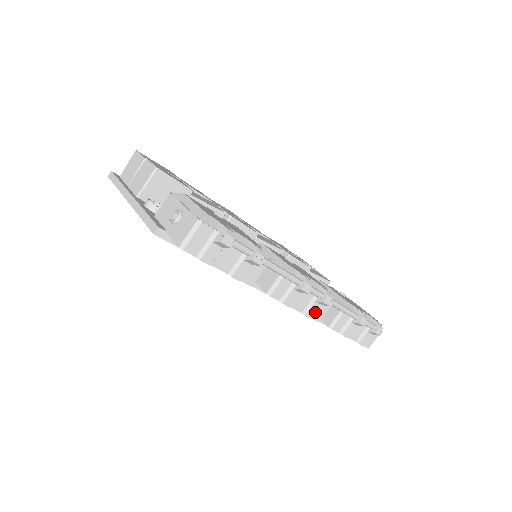
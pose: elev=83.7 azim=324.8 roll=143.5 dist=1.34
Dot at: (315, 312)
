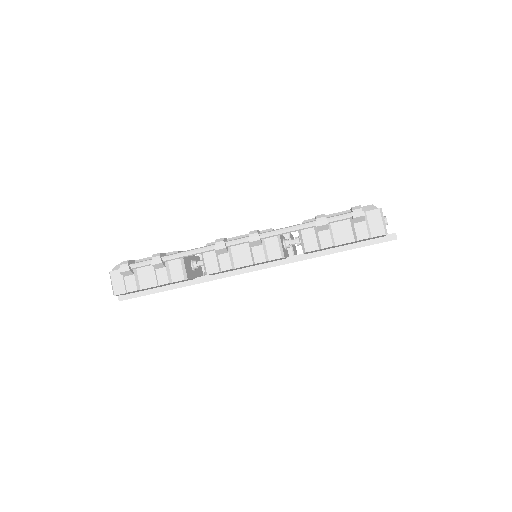
Dot at: (263, 254)
